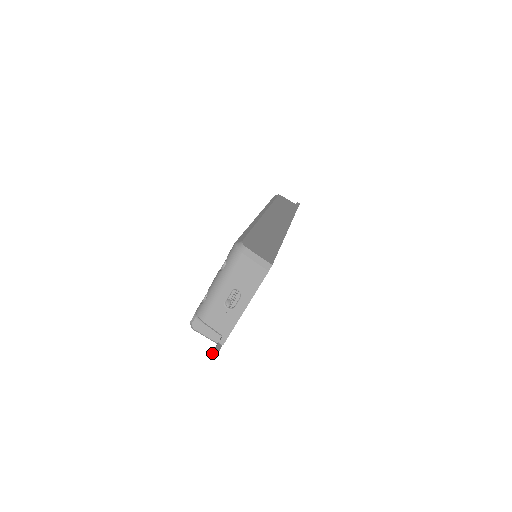
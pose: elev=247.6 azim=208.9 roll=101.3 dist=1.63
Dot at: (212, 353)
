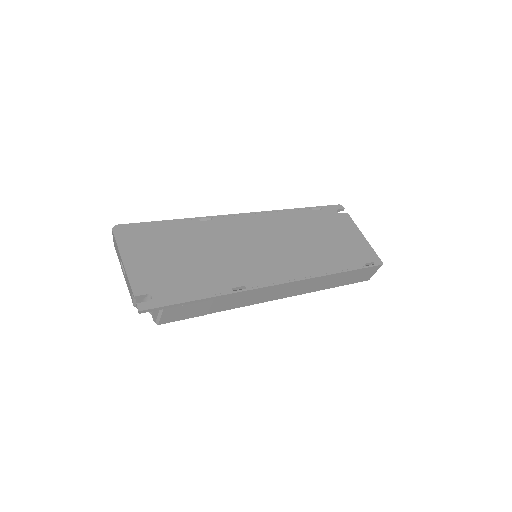
Dot at: (138, 311)
